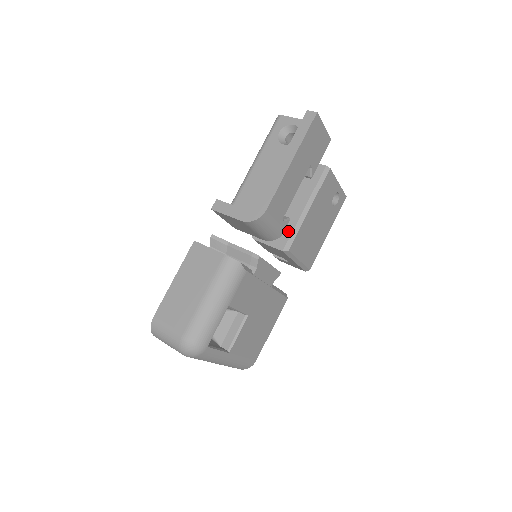
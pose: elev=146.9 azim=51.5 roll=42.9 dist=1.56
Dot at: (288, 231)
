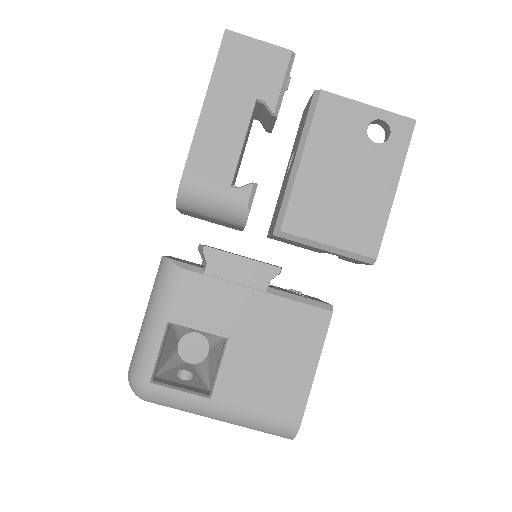
Dot at: (280, 205)
